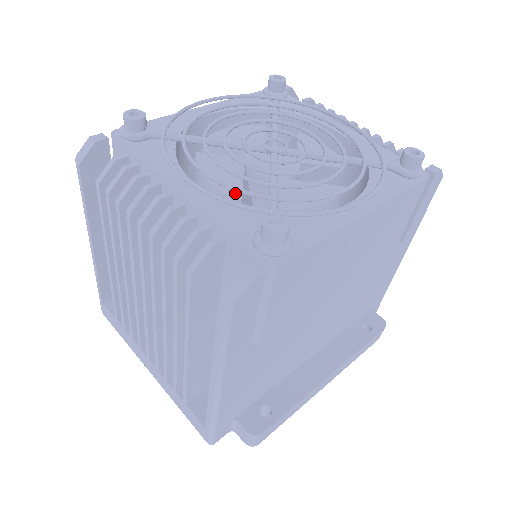
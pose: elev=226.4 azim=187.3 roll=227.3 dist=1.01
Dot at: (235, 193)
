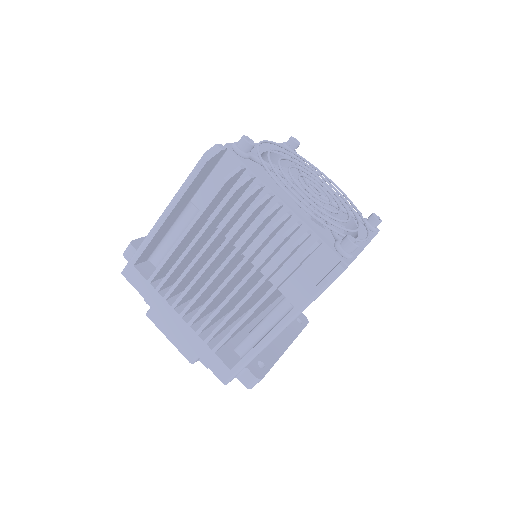
Dot at: occluded
